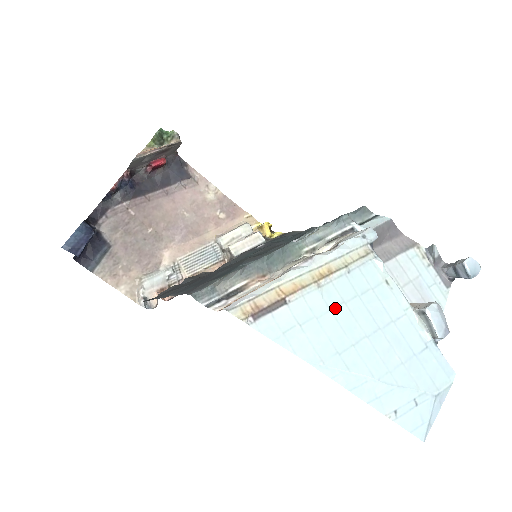
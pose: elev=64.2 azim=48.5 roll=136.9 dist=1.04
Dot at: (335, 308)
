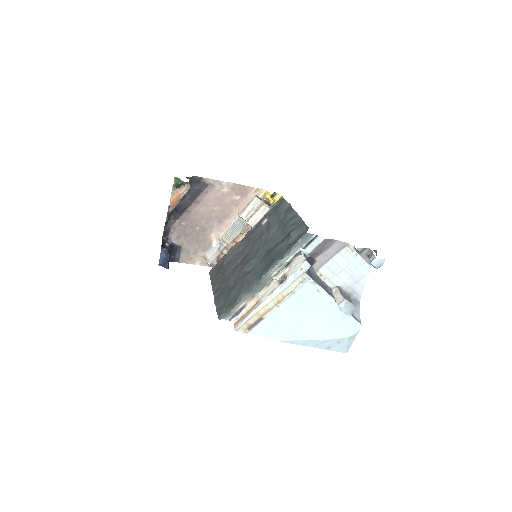
Dot at: (289, 314)
